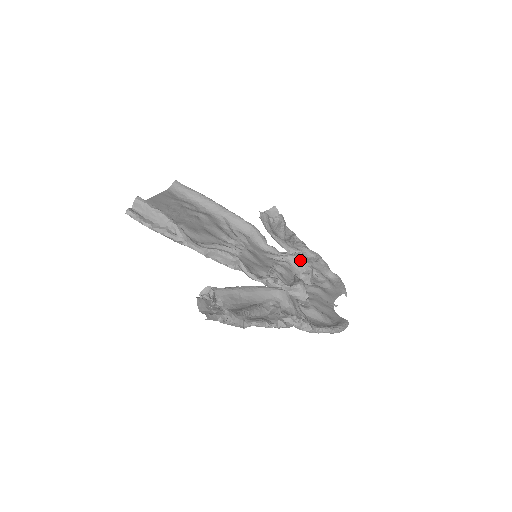
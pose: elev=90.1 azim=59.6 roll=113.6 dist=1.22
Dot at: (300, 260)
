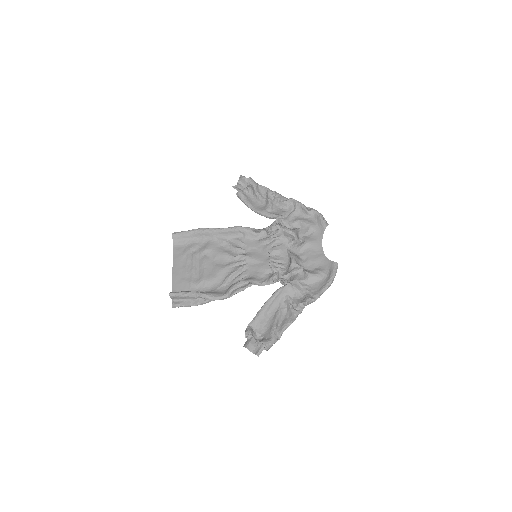
Dot at: (283, 232)
